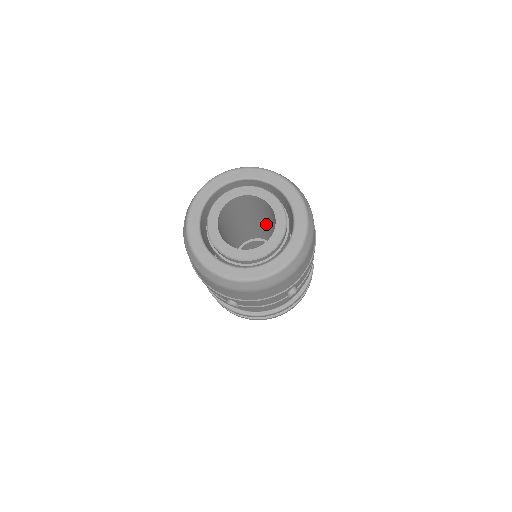
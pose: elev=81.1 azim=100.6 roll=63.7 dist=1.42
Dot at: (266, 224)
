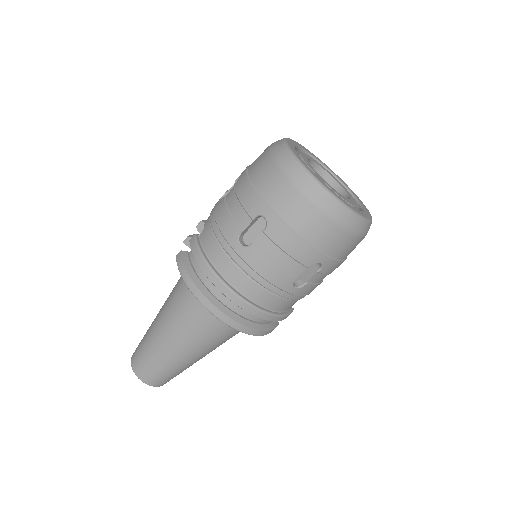
Dot at: occluded
